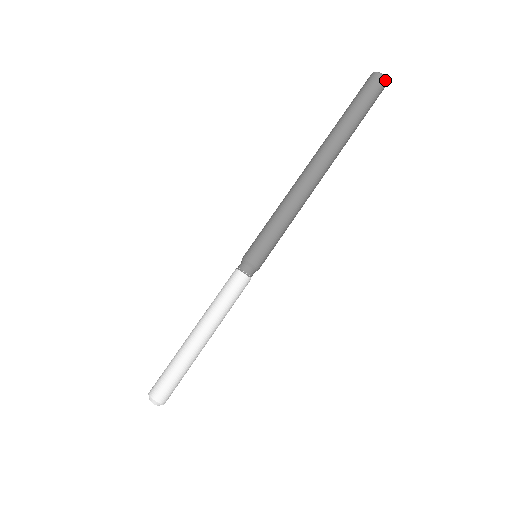
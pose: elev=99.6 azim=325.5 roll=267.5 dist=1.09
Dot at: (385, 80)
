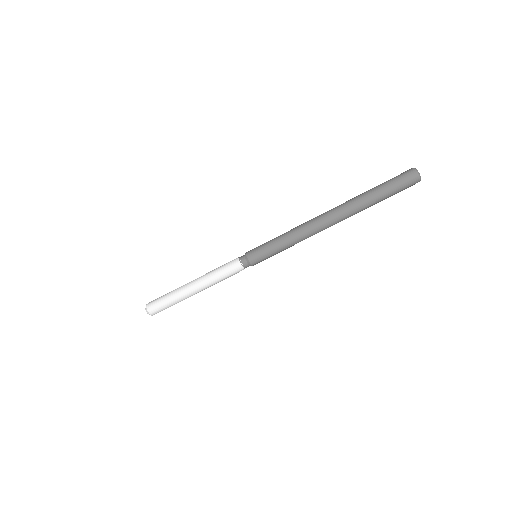
Dot at: (417, 175)
